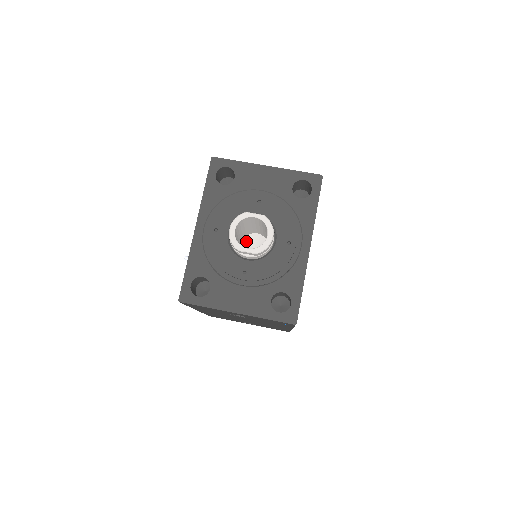
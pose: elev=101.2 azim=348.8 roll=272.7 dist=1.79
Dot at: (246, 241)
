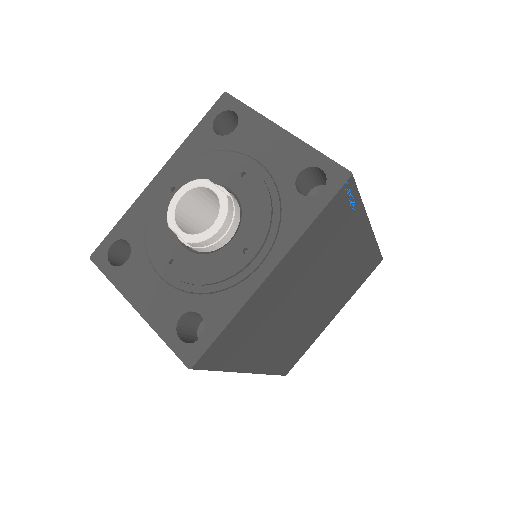
Dot at: occluded
